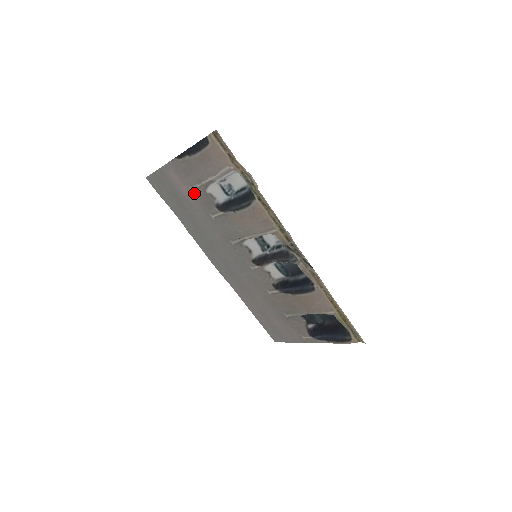
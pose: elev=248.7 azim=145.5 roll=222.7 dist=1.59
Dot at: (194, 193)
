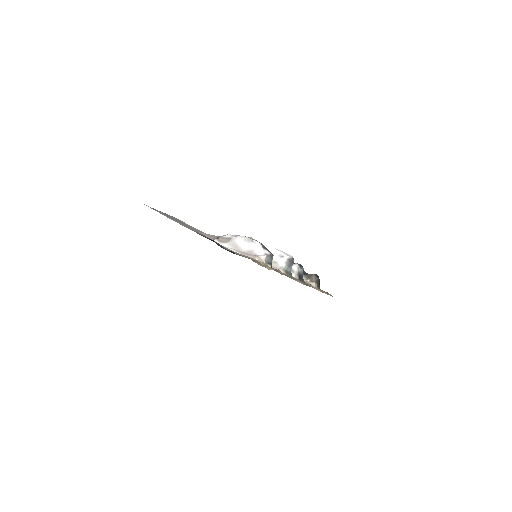
Dot at: (204, 234)
